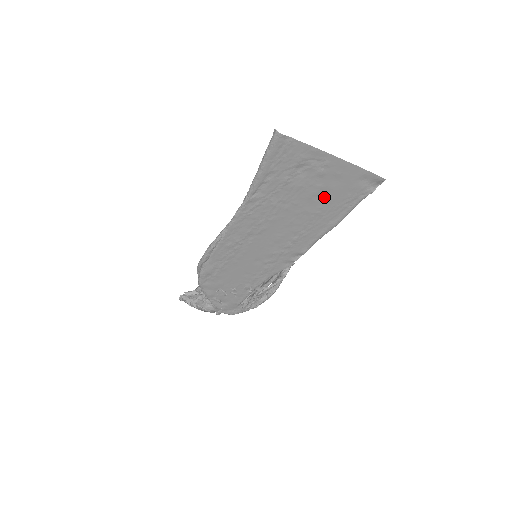
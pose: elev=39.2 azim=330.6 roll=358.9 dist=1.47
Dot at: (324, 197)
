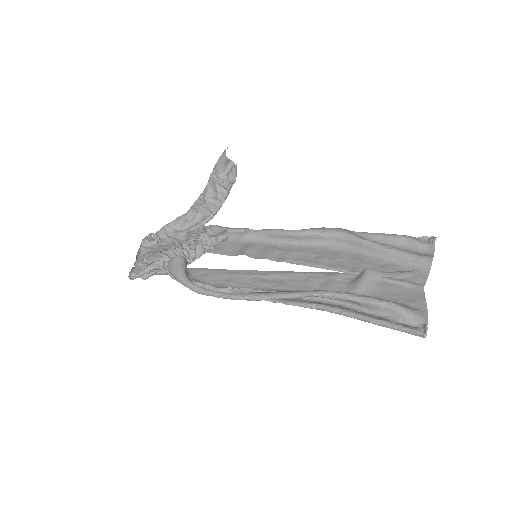
Dot at: (380, 262)
